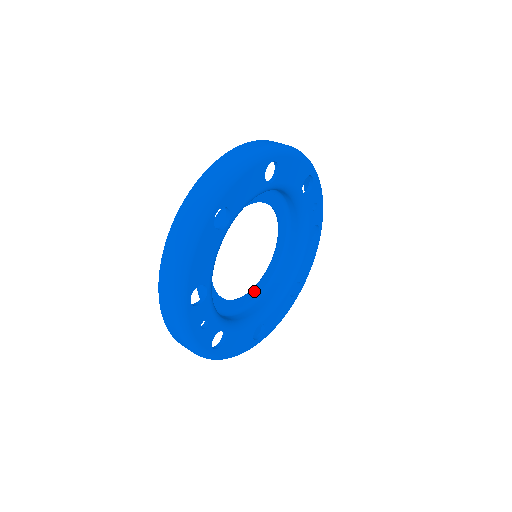
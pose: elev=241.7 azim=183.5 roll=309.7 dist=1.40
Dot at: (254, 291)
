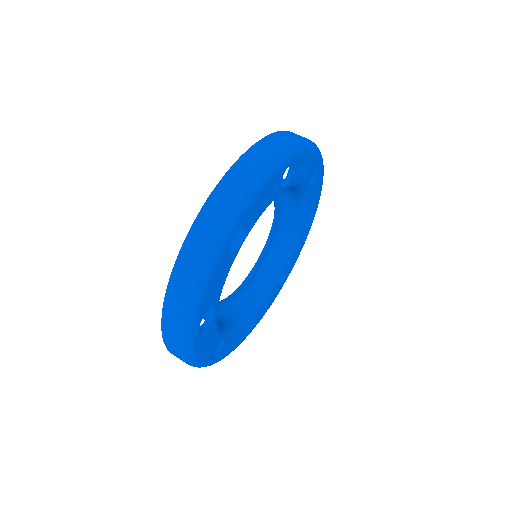
Dot at: (267, 249)
